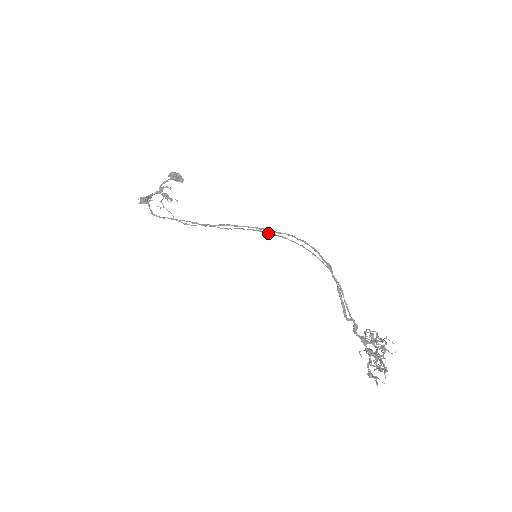
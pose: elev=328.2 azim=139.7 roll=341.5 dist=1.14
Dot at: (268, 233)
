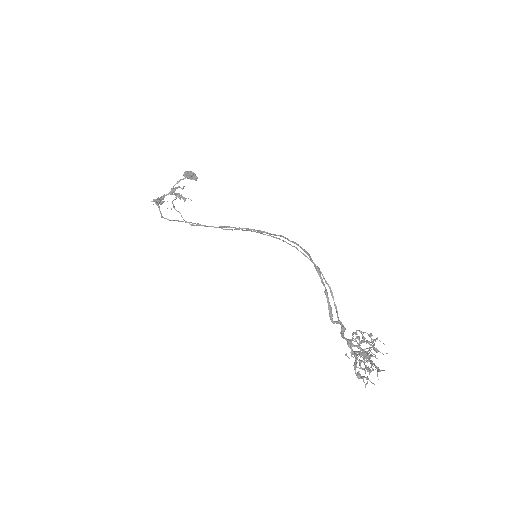
Dot at: (265, 234)
